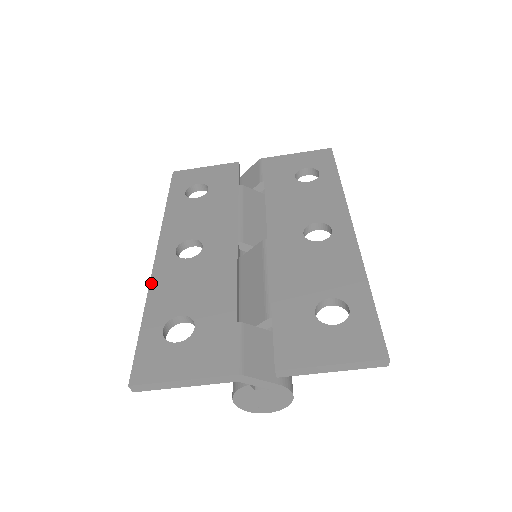
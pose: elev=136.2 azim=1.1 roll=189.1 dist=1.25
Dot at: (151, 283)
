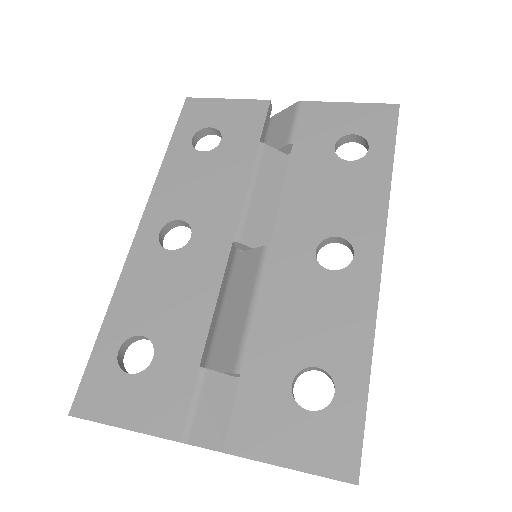
Dot at: (121, 276)
